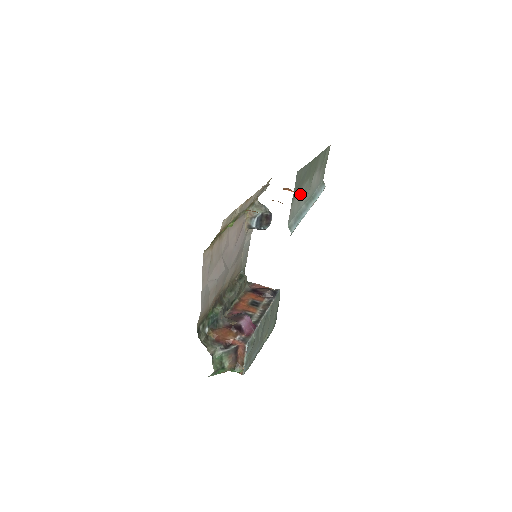
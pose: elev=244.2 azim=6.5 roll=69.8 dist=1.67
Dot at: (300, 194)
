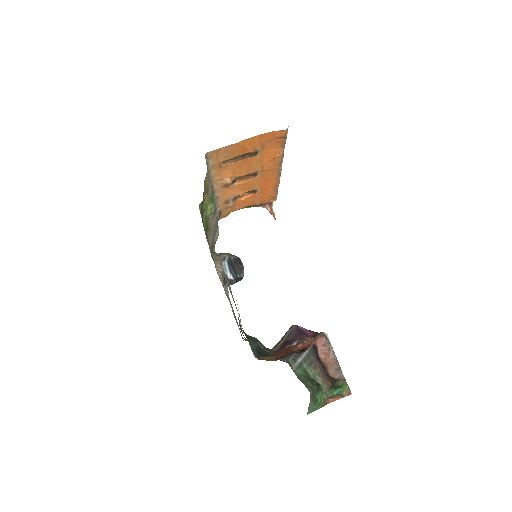
Dot at: occluded
